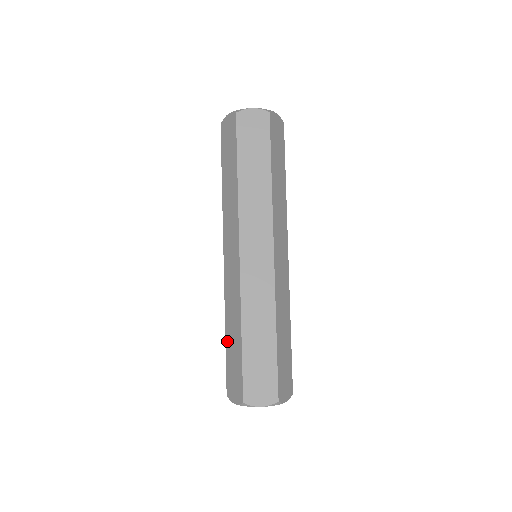
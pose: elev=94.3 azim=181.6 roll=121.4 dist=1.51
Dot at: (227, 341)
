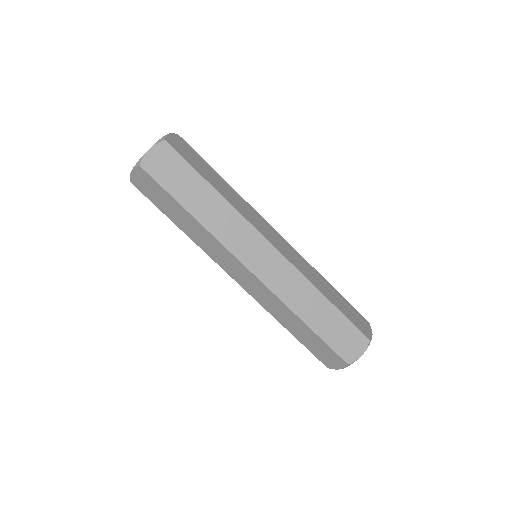
Dot at: (294, 334)
